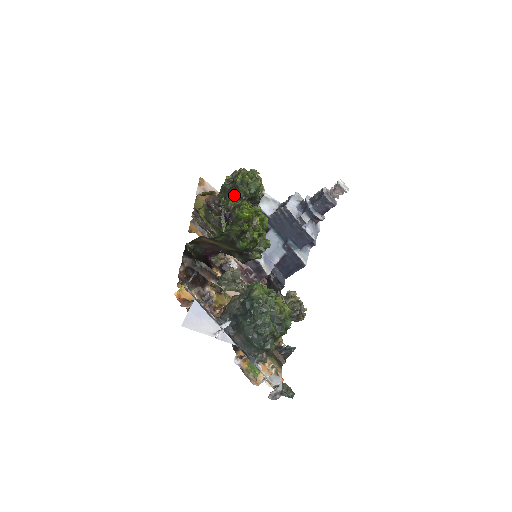
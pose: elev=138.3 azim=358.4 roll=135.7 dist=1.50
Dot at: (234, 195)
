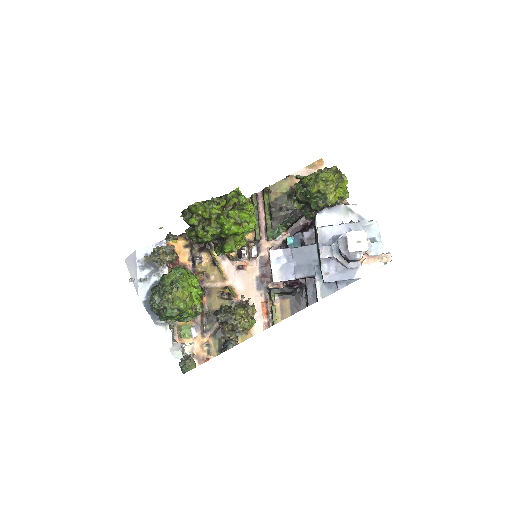
Dot at: occluded
